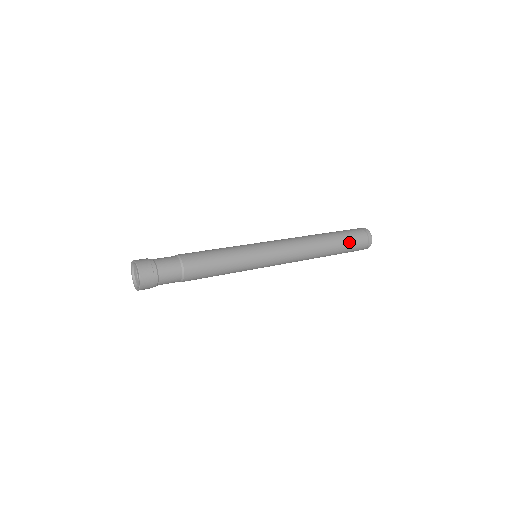
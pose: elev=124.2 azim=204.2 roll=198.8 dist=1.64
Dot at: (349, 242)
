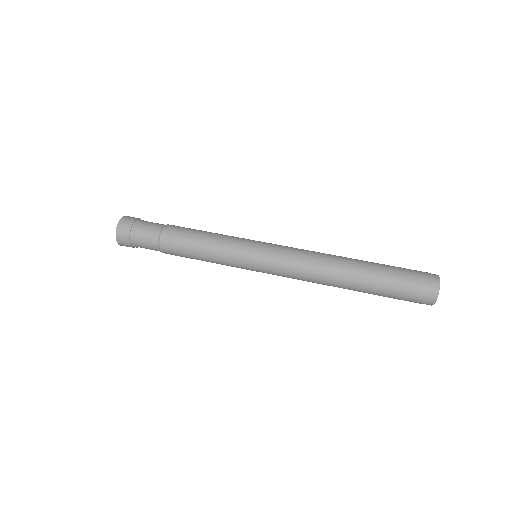
Dot at: (394, 270)
